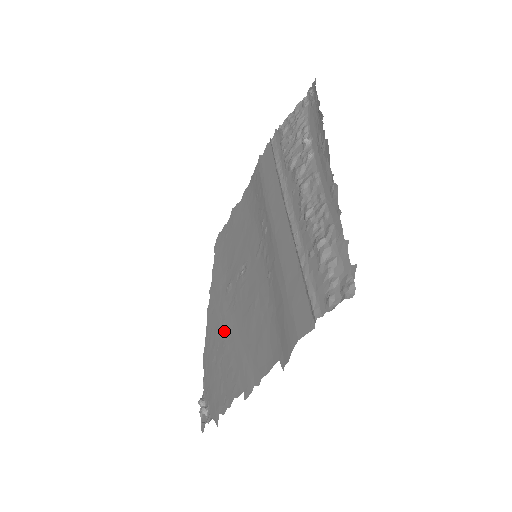
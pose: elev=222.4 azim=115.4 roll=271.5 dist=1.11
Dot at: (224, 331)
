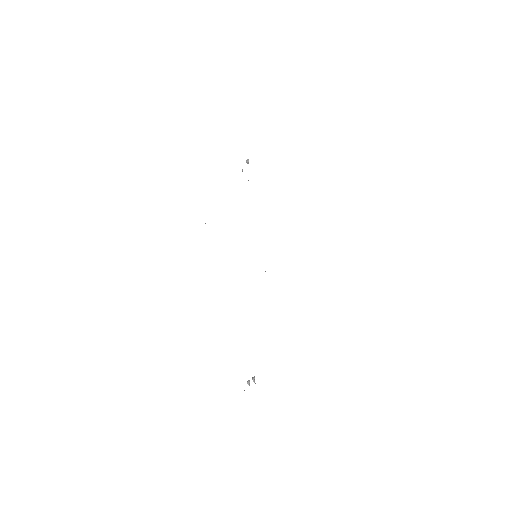
Dot at: occluded
